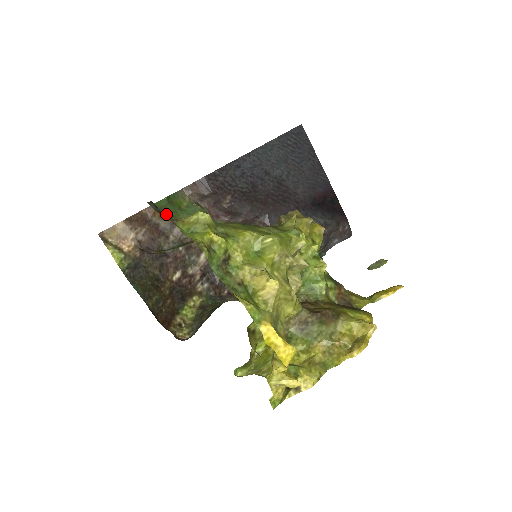
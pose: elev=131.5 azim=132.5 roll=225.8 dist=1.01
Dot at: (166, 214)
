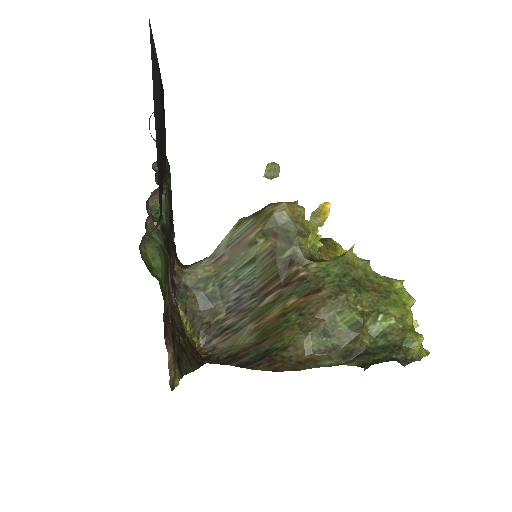
Dot at: (407, 358)
